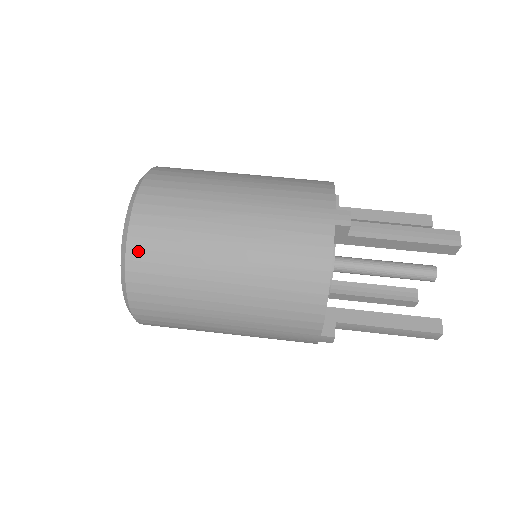
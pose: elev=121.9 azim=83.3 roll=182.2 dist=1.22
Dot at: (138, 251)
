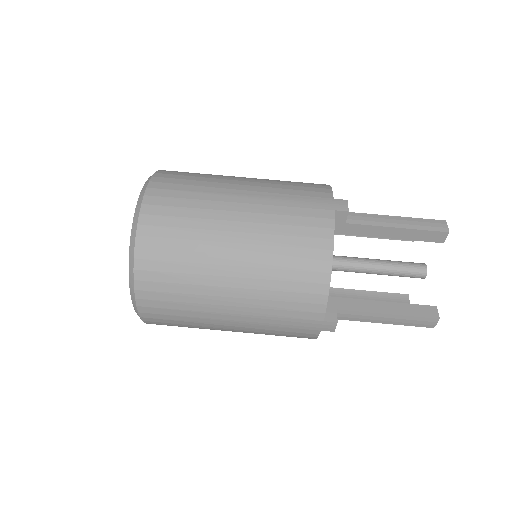
Dot at: occluded
